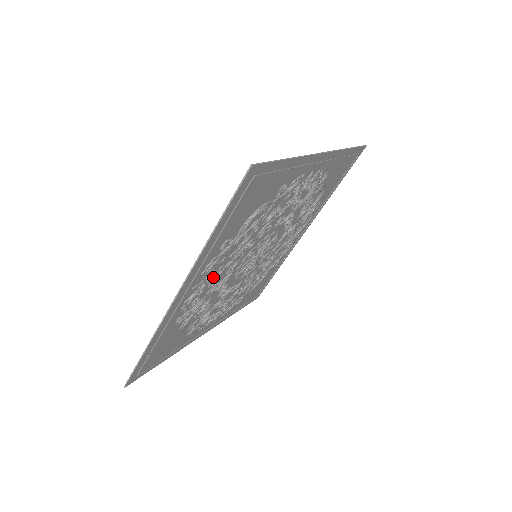
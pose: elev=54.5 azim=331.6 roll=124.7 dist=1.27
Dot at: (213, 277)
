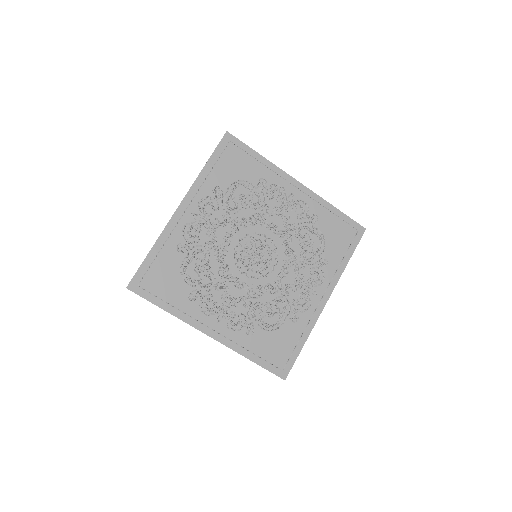
Dot at: (210, 224)
